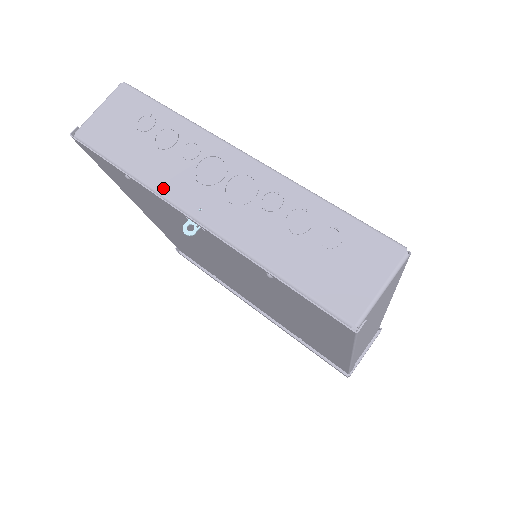
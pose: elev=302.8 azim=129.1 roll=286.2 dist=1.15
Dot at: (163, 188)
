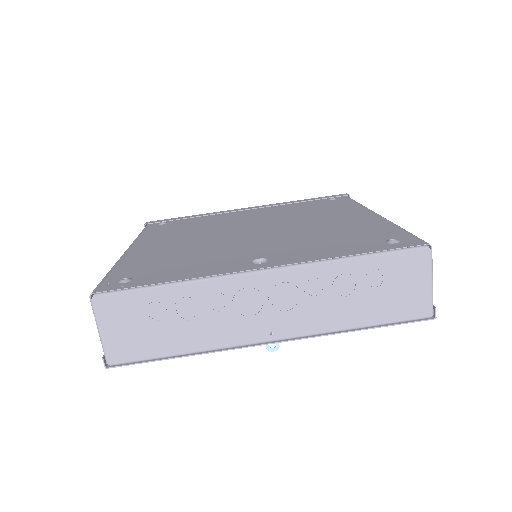
Dot at: (228, 342)
